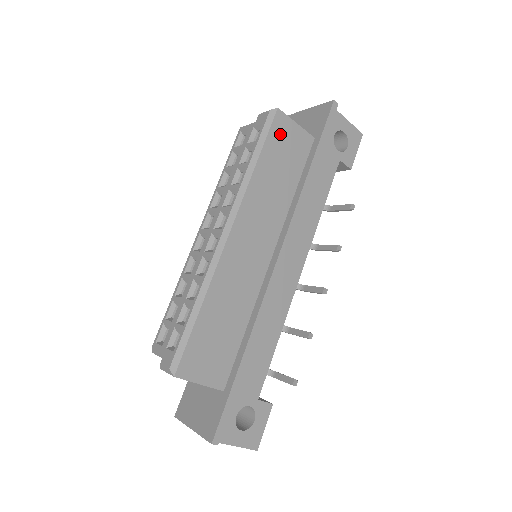
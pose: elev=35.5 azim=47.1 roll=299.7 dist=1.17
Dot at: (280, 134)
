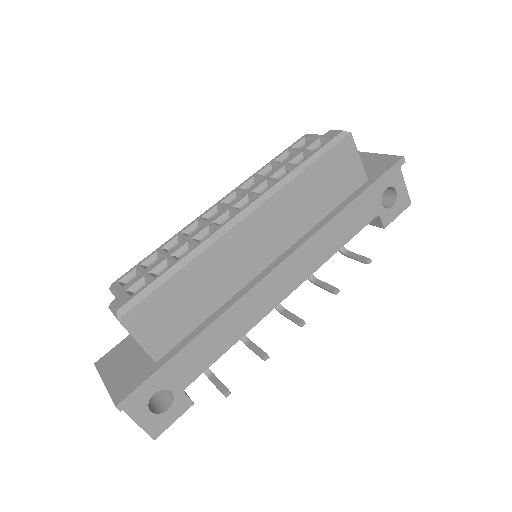
Dot at: (340, 157)
